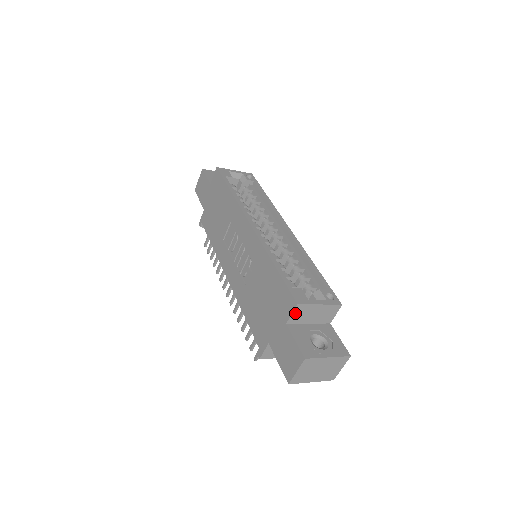
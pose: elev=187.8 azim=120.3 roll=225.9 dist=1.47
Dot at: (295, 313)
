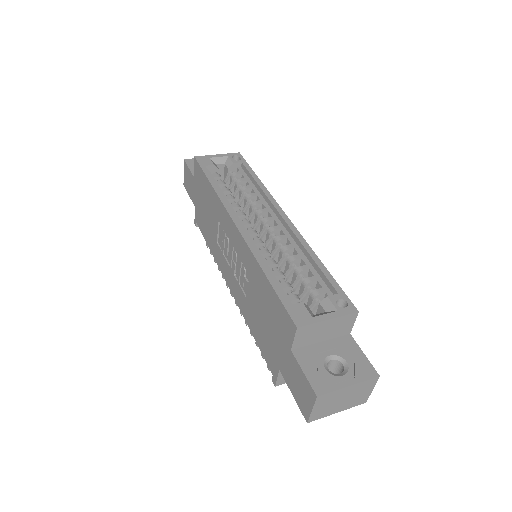
Dot at: (298, 337)
